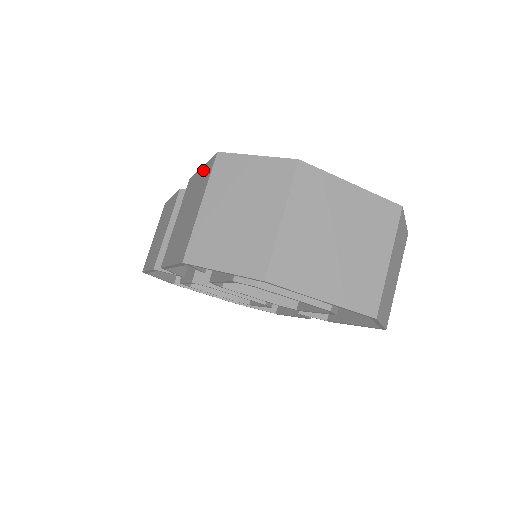
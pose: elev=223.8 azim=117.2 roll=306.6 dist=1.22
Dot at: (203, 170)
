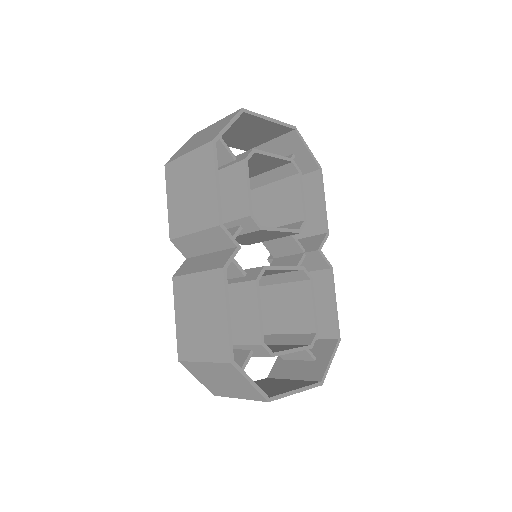
Dot at: (223, 328)
